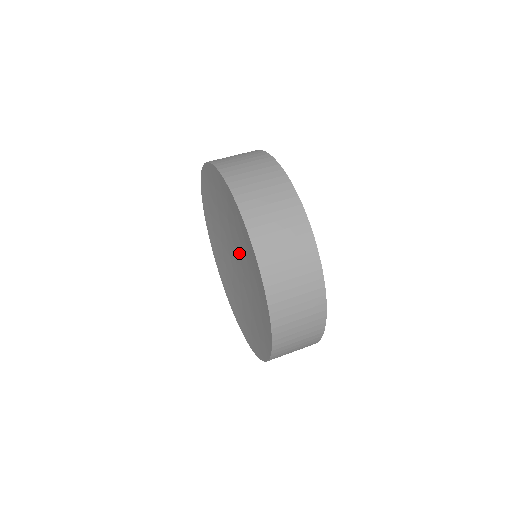
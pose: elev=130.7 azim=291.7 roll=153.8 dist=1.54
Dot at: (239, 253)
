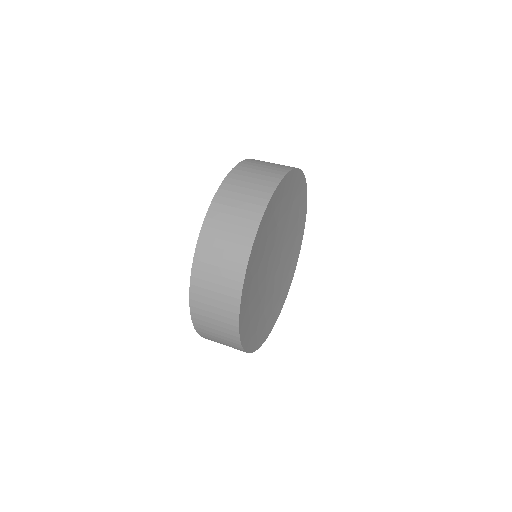
Dot at: occluded
